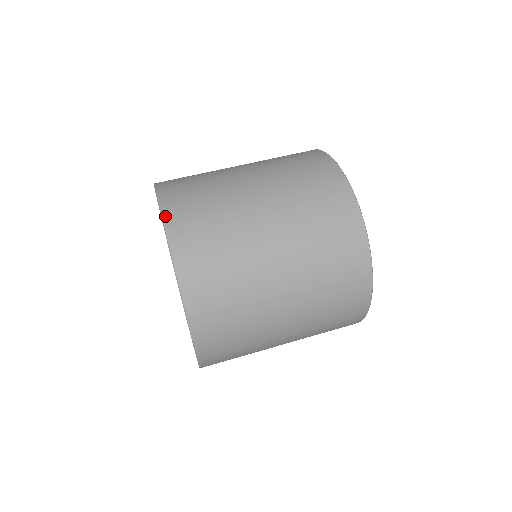
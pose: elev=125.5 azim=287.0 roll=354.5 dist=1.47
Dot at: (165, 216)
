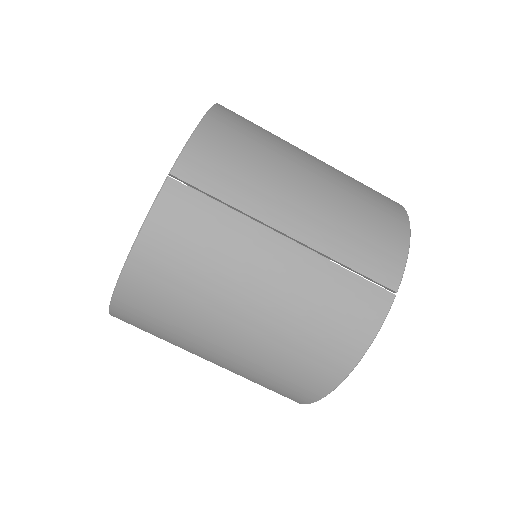
Dot at: occluded
